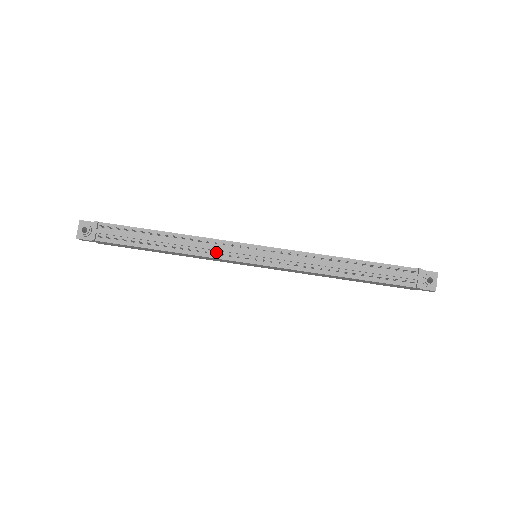
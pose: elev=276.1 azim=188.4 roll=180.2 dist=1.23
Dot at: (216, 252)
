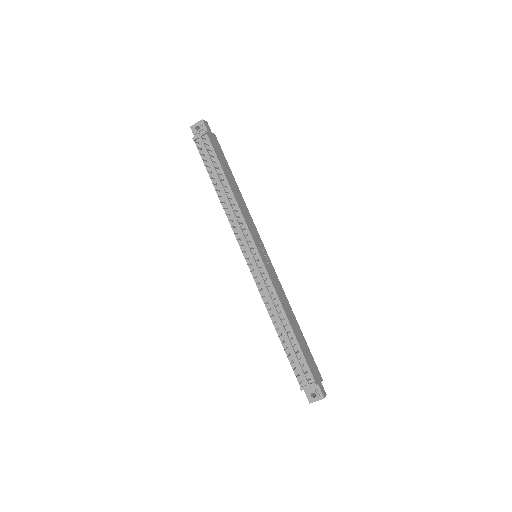
Dot at: (237, 227)
